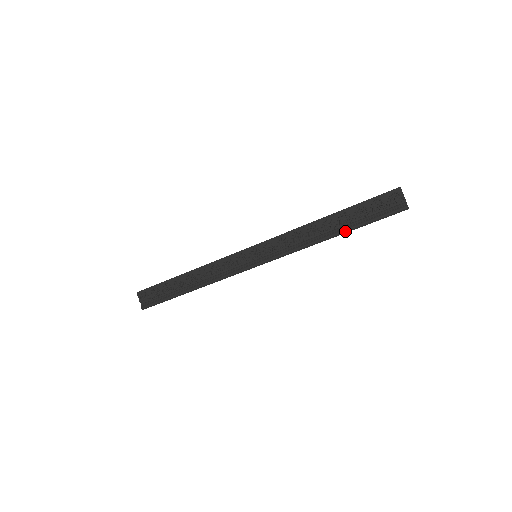
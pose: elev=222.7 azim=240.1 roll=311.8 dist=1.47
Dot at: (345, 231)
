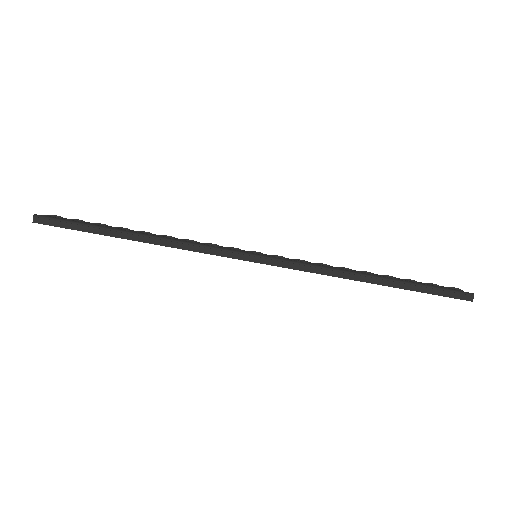
Dot at: (390, 278)
